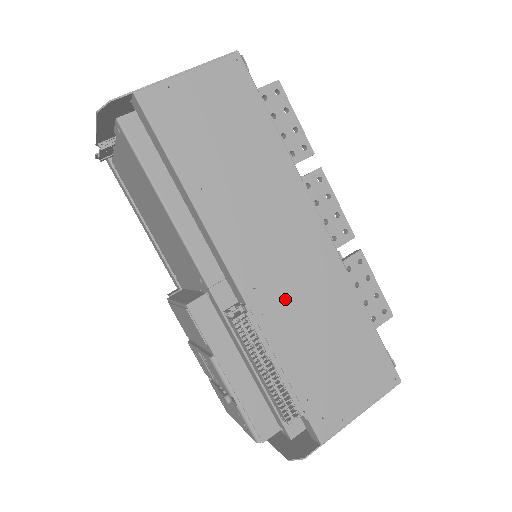
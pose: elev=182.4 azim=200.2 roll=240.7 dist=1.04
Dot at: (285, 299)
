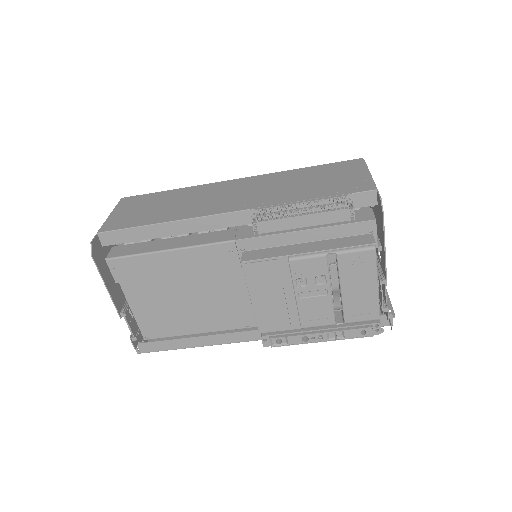
Dot at: (263, 195)
